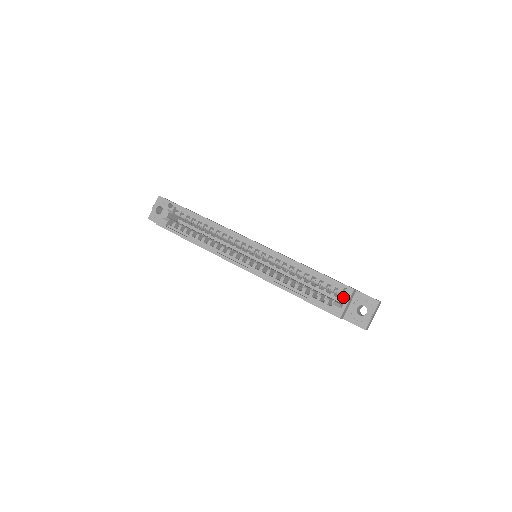
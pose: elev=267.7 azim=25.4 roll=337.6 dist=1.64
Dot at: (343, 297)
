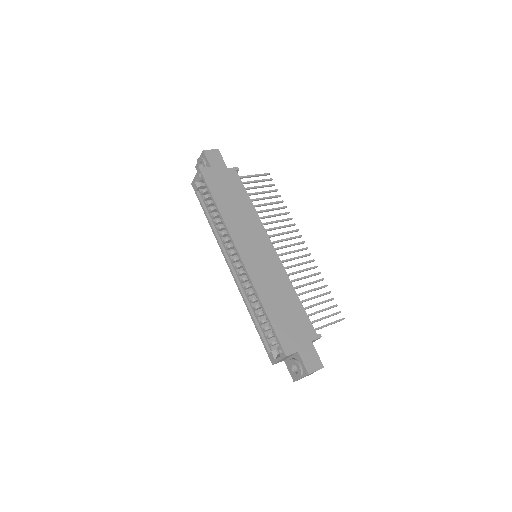
Dot at: (280, 353)
